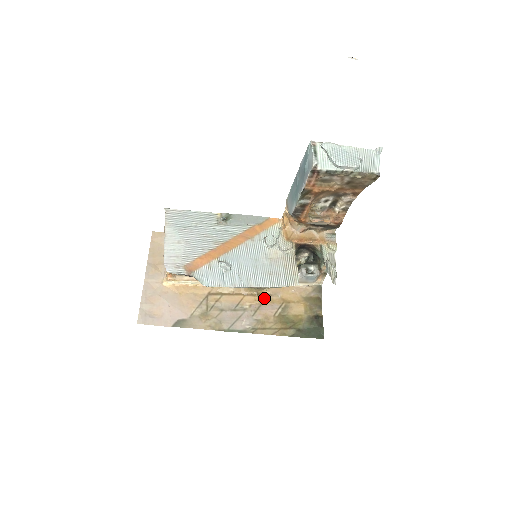
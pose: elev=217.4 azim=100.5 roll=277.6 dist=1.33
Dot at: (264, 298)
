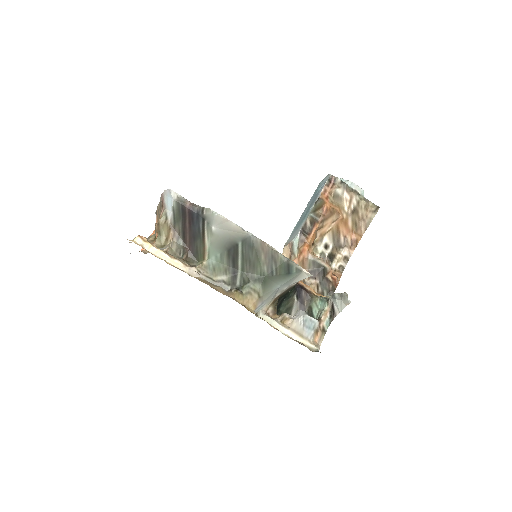
Dot at: occluded
